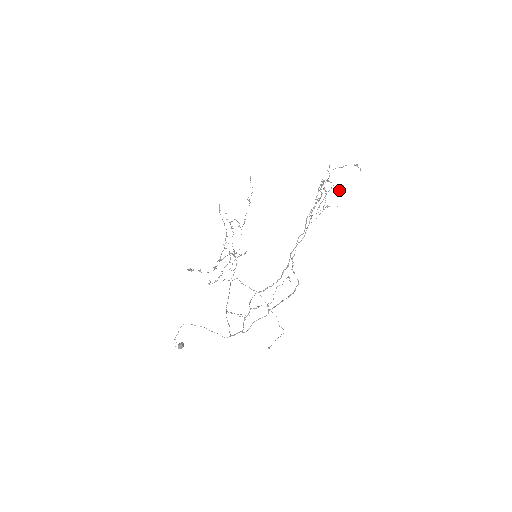
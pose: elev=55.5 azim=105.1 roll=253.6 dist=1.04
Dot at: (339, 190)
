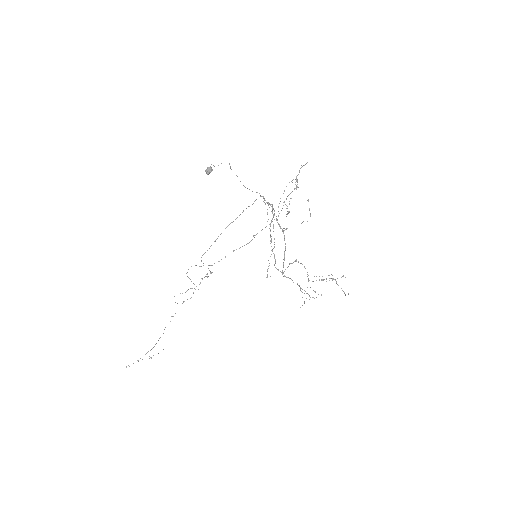
Dot at: (343, 276)
